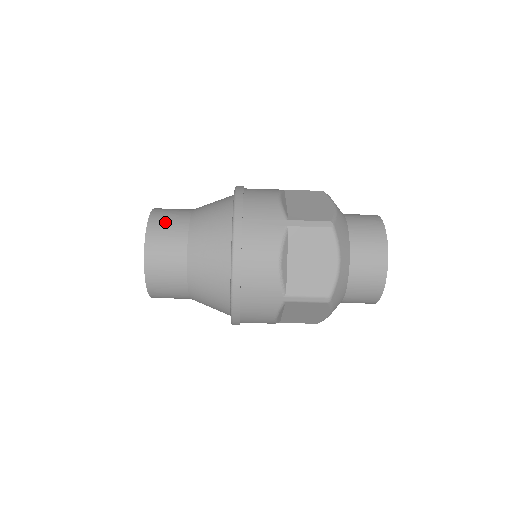
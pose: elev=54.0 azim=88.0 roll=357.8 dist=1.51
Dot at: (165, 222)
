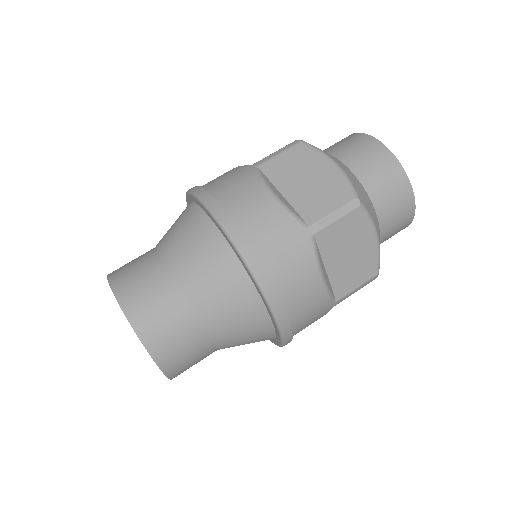
Dot at: occluded
